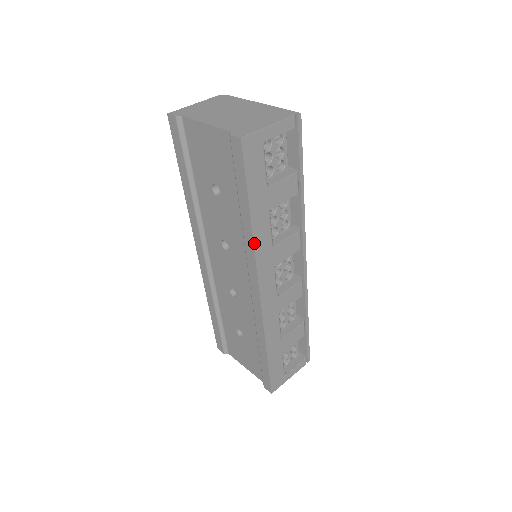
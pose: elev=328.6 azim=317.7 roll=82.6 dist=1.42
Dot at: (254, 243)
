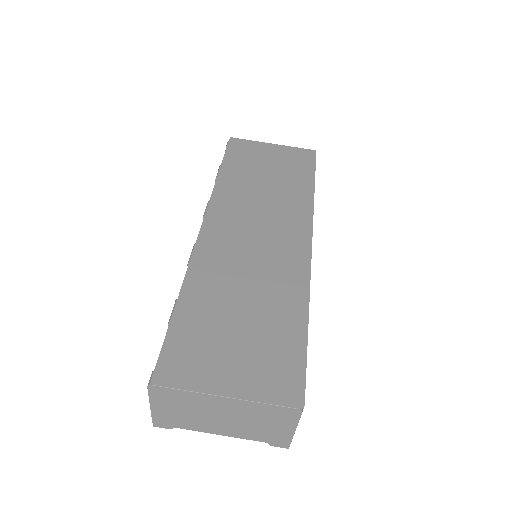
Dot at: occluded
